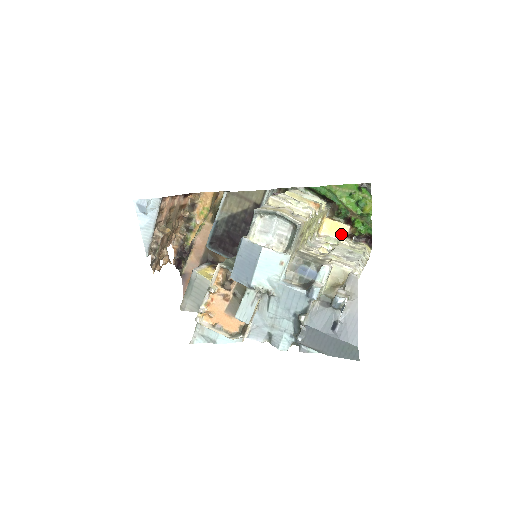
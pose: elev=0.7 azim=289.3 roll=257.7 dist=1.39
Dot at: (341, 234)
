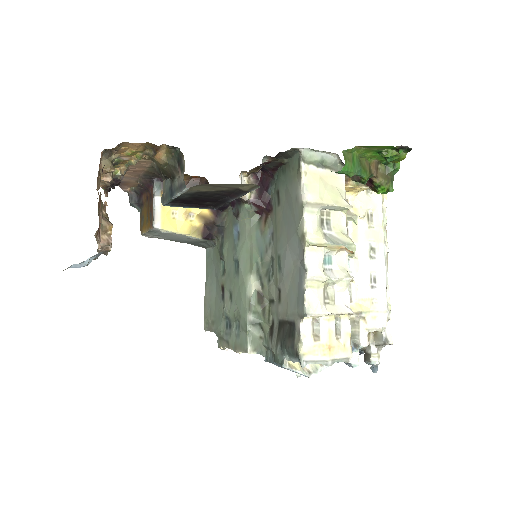
Dot at: (355, 192)
